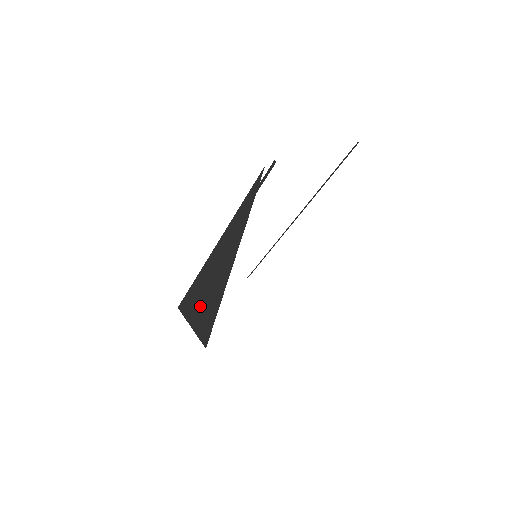
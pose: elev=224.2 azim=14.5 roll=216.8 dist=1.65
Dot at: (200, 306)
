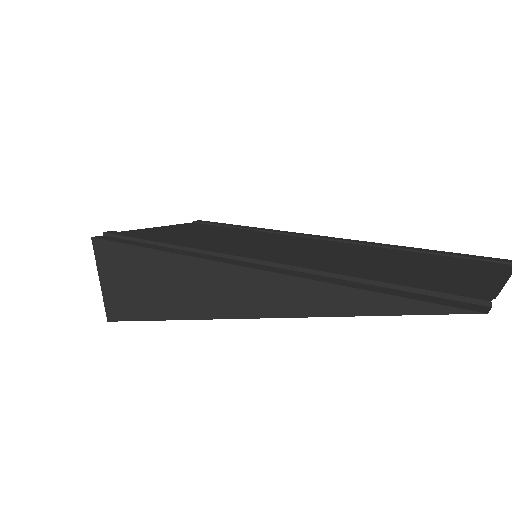
Dot at: (142, 281)
